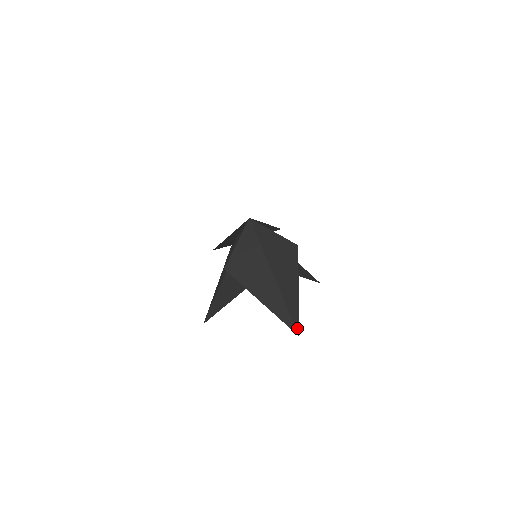
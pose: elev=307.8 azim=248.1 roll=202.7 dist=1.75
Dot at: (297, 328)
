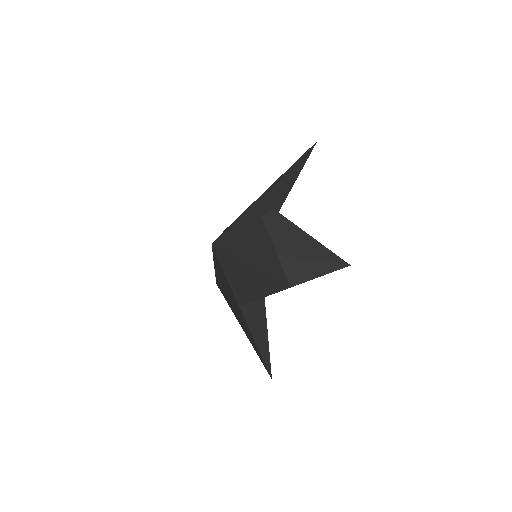
Dot at: (311, 149)
